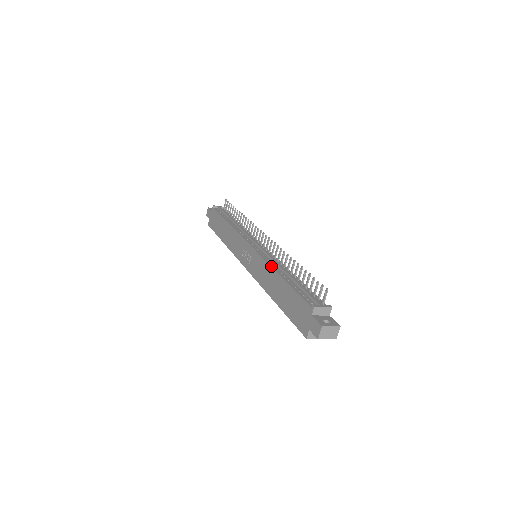
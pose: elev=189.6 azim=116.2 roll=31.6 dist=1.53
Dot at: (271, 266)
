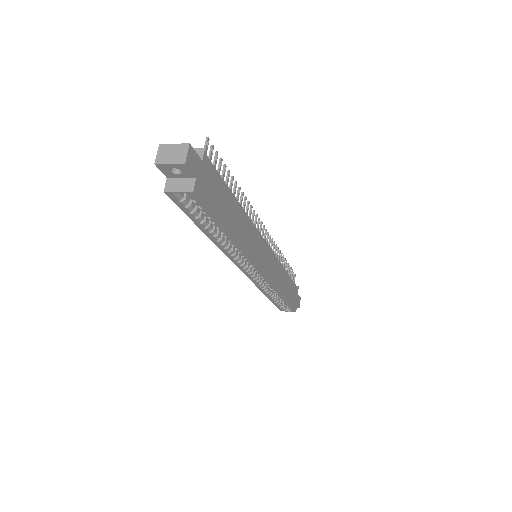
Dot at: occluded
